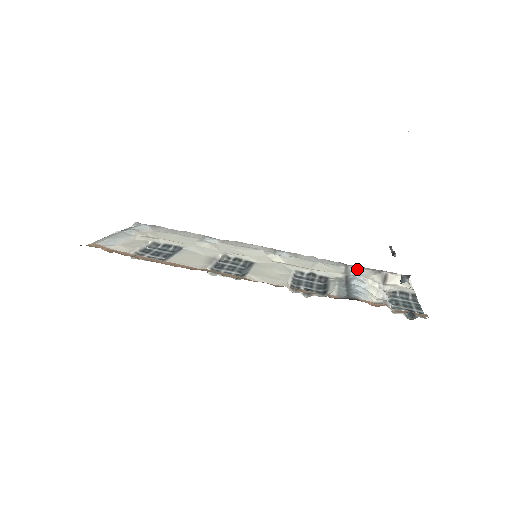
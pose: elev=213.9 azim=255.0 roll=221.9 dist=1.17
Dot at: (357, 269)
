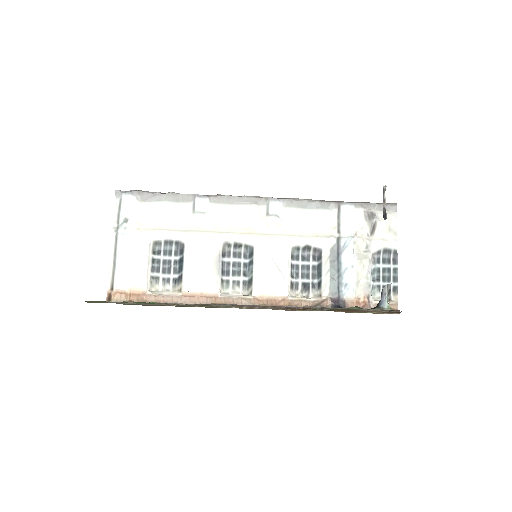
Dot at: (349, 214)
